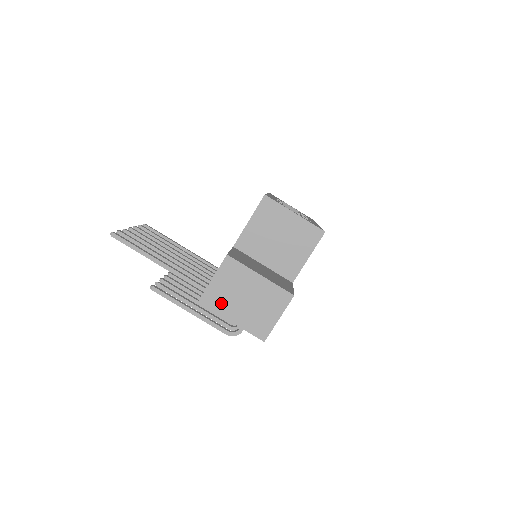
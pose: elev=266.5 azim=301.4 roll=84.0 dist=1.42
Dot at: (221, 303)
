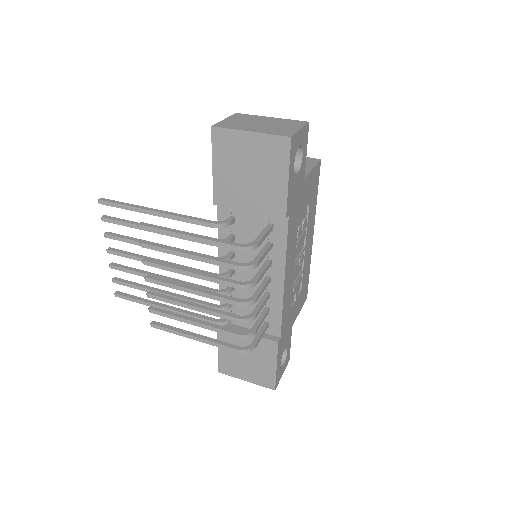
Dot at: (236, 126)
